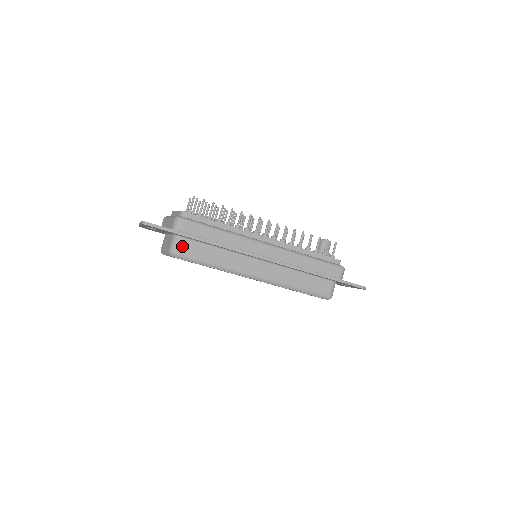
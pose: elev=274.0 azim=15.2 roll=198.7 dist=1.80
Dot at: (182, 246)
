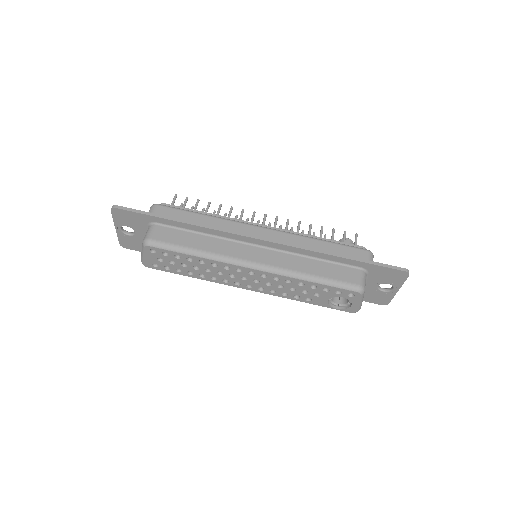
Dot at: (158, 233)
